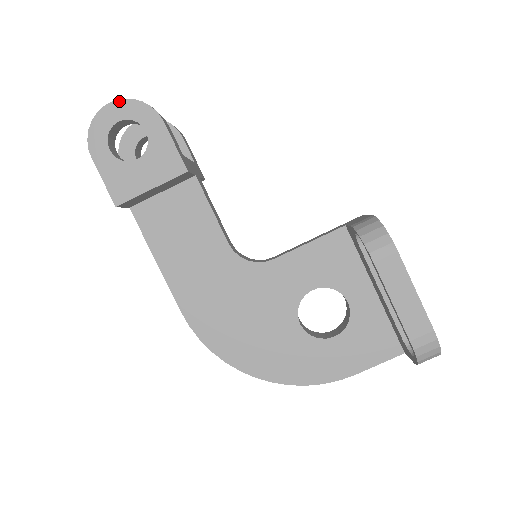
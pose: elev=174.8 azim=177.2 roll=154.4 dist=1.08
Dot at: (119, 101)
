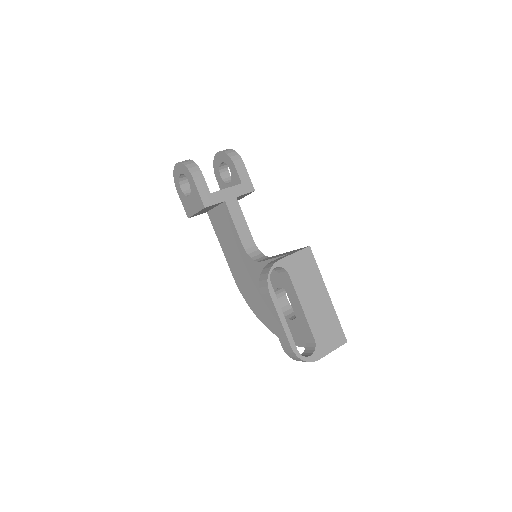
Dot at: (178, 163)
